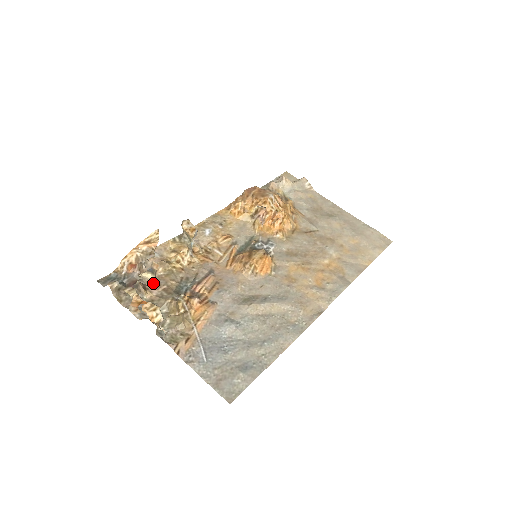
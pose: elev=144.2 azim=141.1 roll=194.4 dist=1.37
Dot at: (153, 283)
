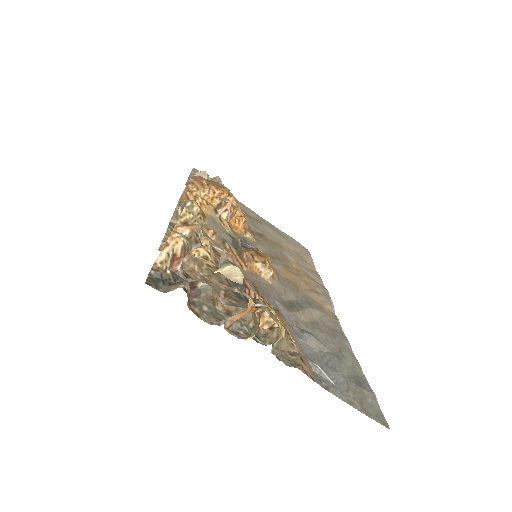
Dot at: occluded
